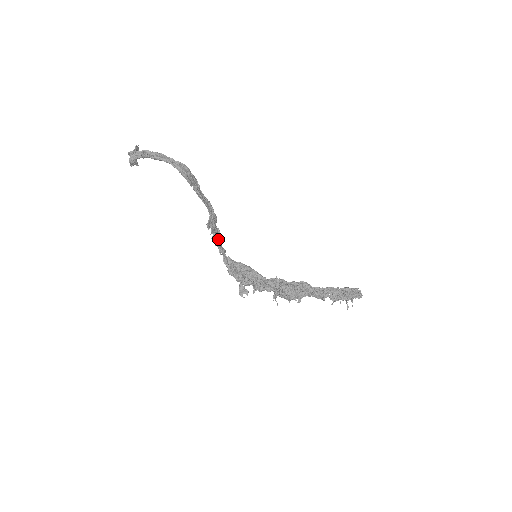
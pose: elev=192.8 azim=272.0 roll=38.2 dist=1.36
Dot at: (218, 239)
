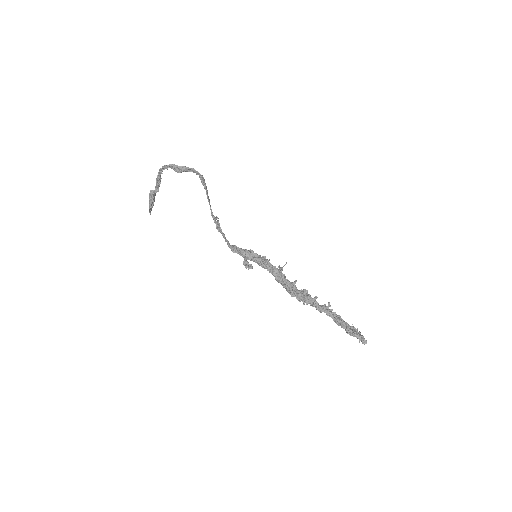
Dot at: occluded
